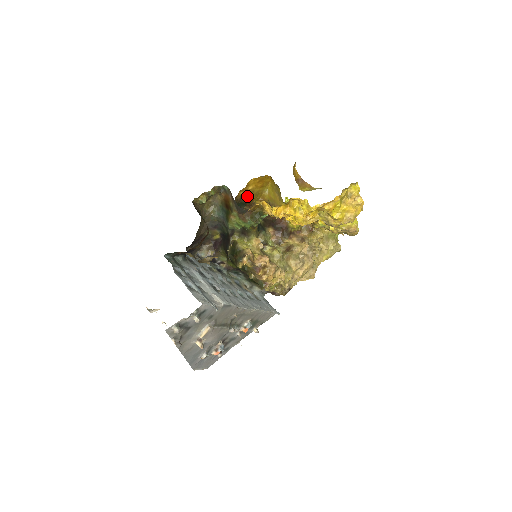
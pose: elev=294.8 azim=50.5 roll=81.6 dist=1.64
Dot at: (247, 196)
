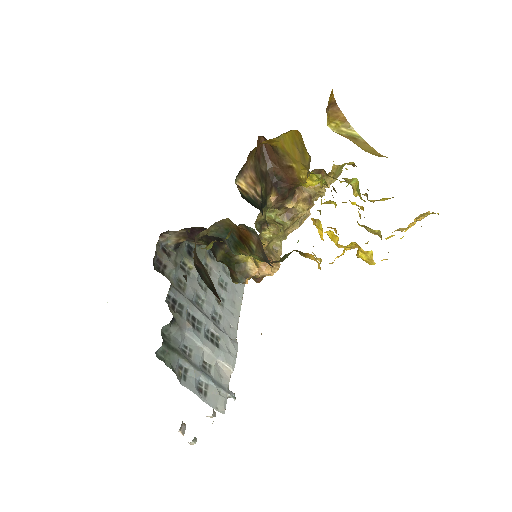
Dot at: occluded
